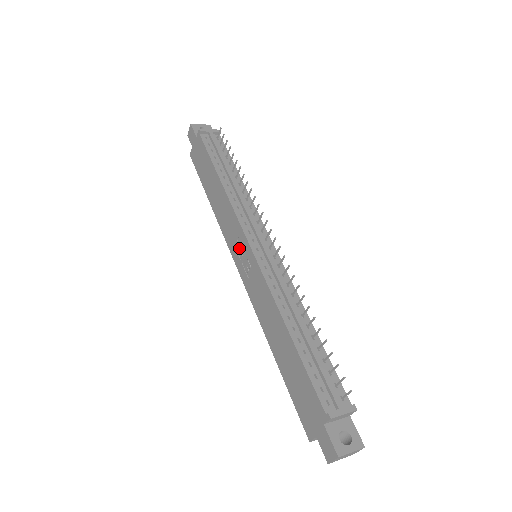
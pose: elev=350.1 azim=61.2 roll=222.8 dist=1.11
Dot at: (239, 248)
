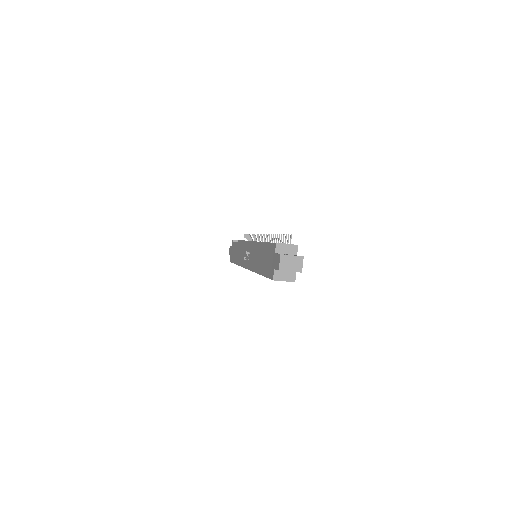
Dot at: occluded
